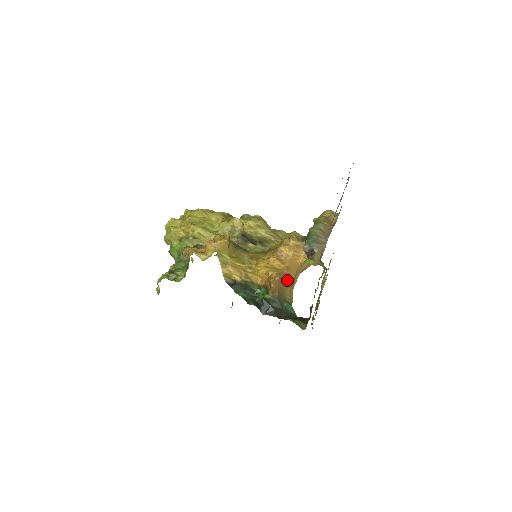
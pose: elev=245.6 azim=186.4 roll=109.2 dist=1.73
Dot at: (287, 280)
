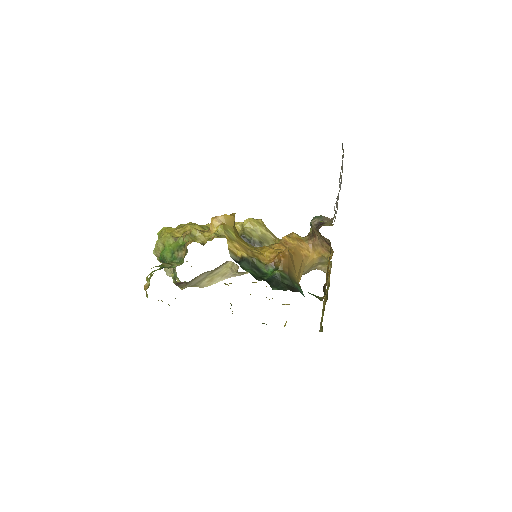
Dot at: (294, 265)
